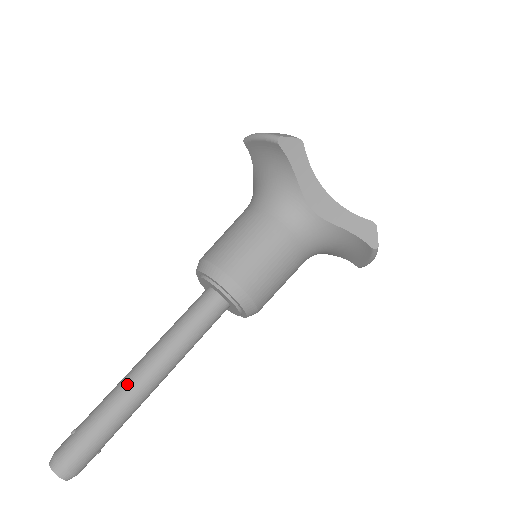
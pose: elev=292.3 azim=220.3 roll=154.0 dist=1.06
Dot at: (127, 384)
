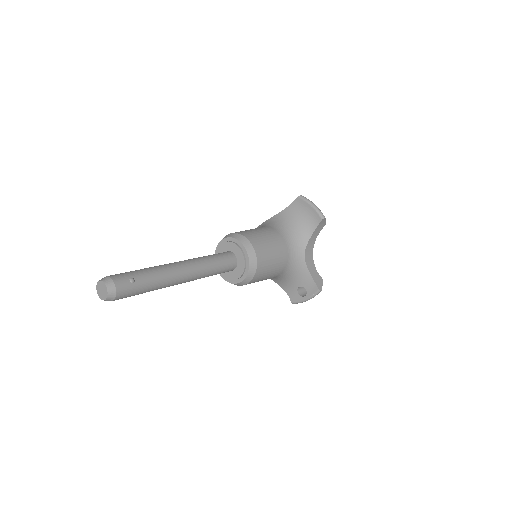
Dot at: occluded
